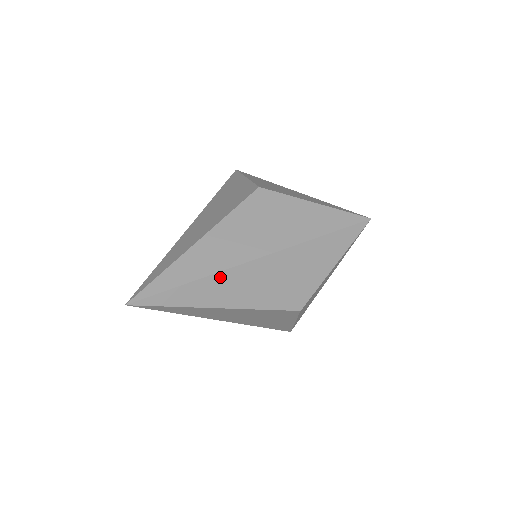
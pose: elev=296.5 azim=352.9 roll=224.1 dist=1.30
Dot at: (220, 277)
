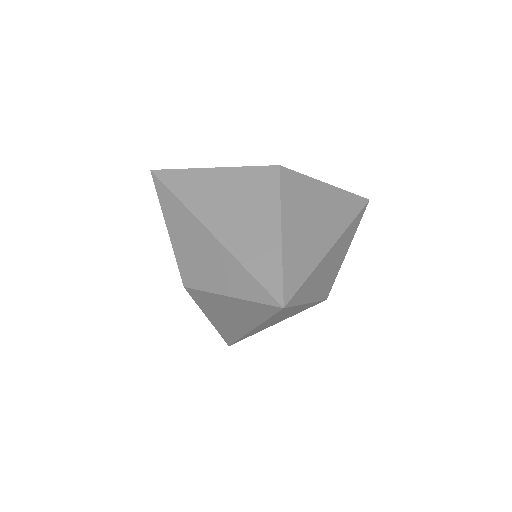
Dot at: occluded
